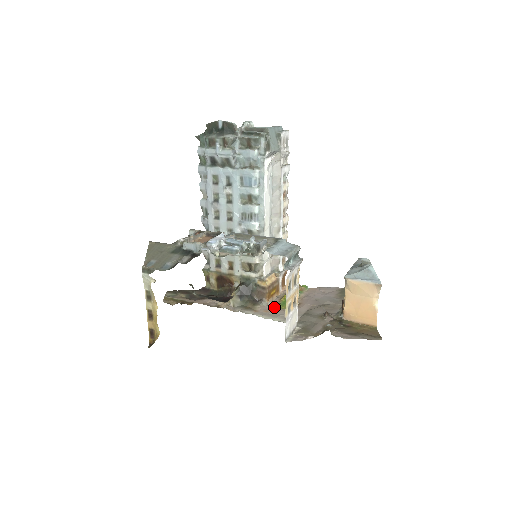
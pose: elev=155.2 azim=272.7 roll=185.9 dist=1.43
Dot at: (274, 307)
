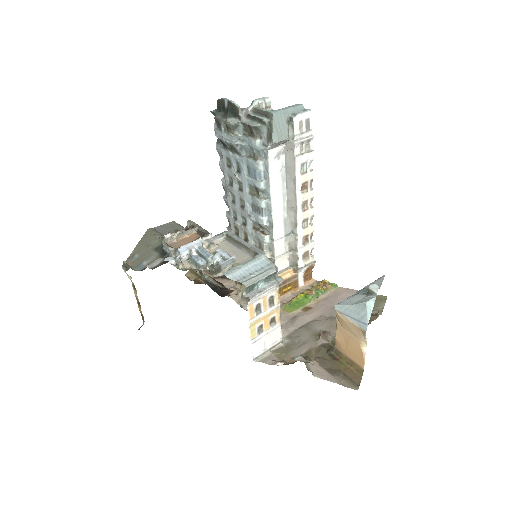
Dot at: (280, 307)
